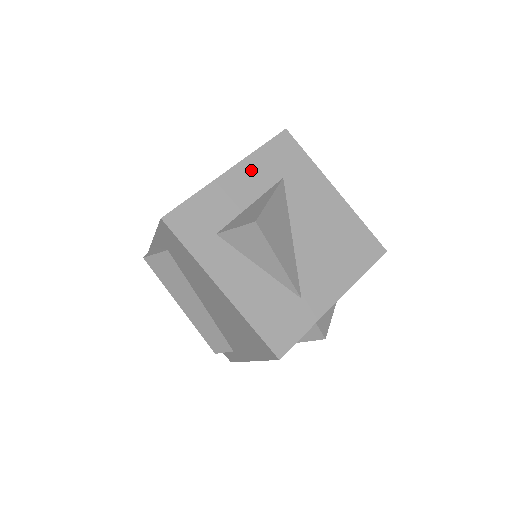
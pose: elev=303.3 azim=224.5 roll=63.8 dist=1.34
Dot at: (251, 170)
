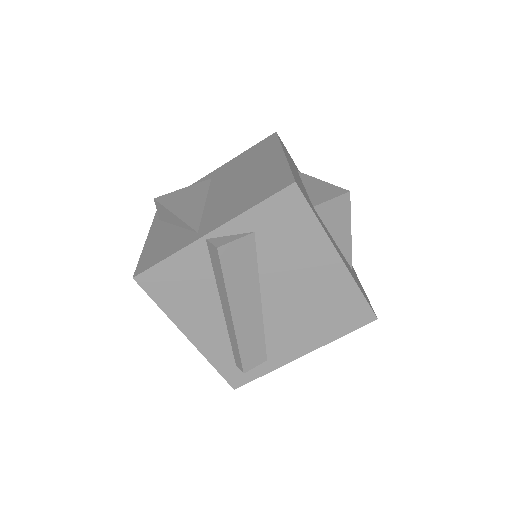
Dot at: occluded
